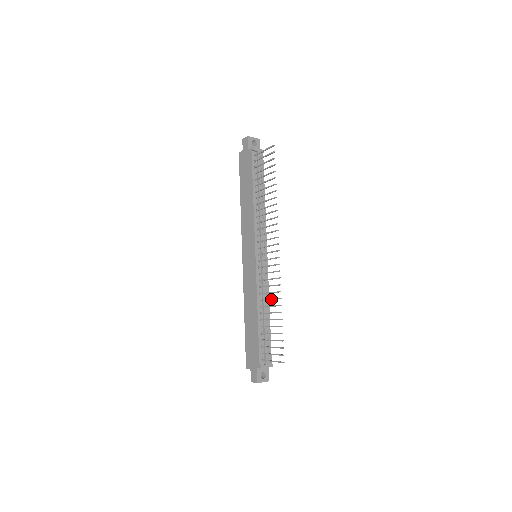
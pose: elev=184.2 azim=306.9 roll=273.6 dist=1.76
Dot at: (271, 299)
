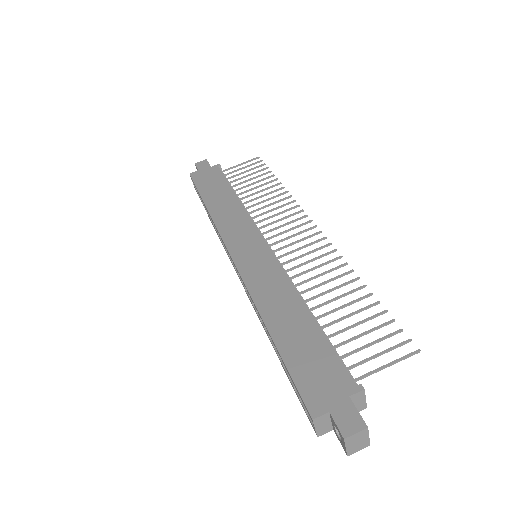
Dot at: (329, 279)
